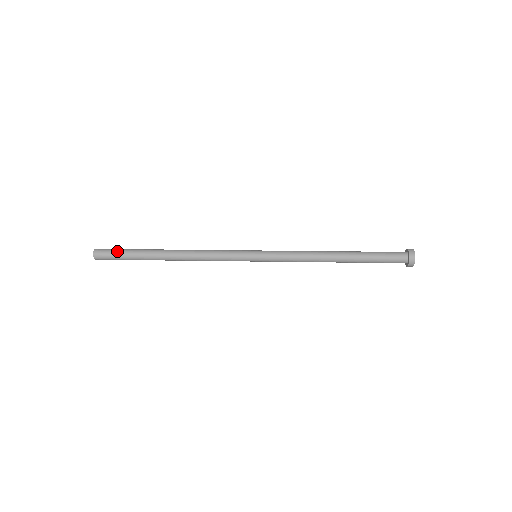
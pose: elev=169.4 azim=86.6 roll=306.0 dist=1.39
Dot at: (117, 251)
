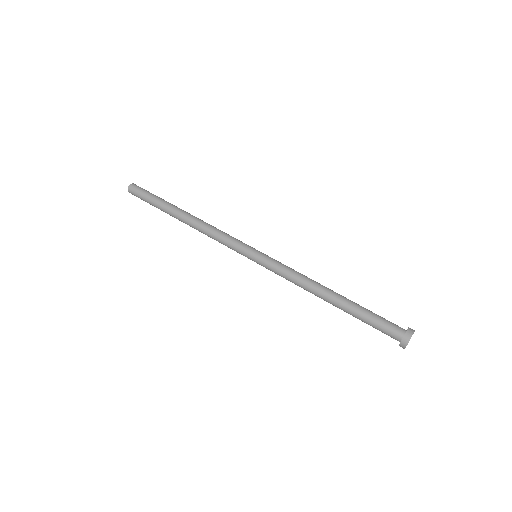
Dot at: (146, 193)
